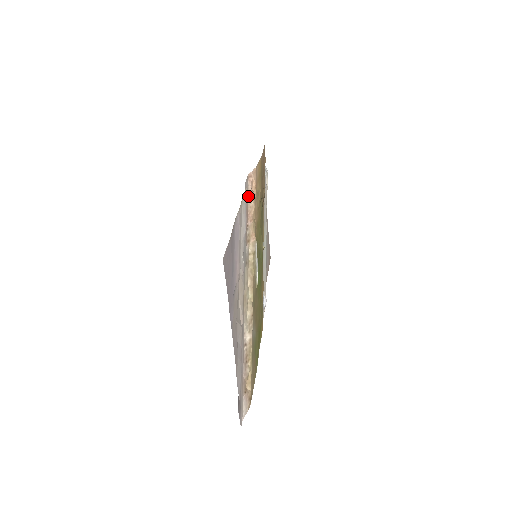
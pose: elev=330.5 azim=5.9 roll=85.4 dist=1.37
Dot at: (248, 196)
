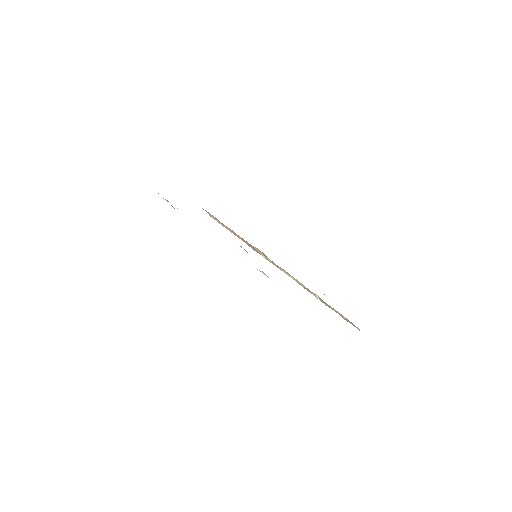
Dot at: (227, 229)
